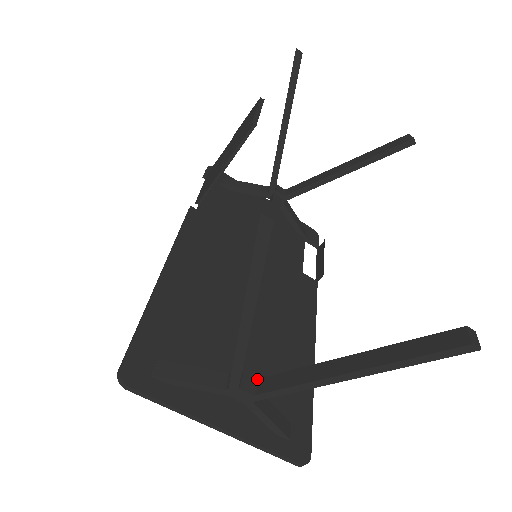
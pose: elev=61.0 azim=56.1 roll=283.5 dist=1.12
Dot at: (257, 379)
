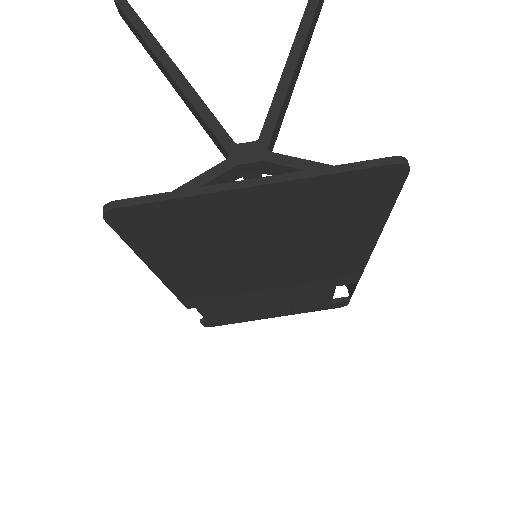
Dot at: occluded
